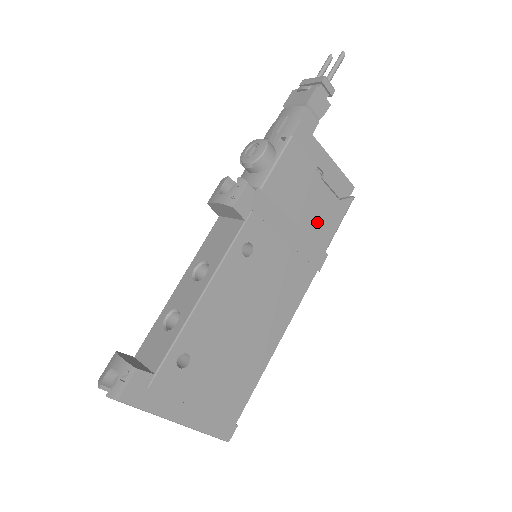
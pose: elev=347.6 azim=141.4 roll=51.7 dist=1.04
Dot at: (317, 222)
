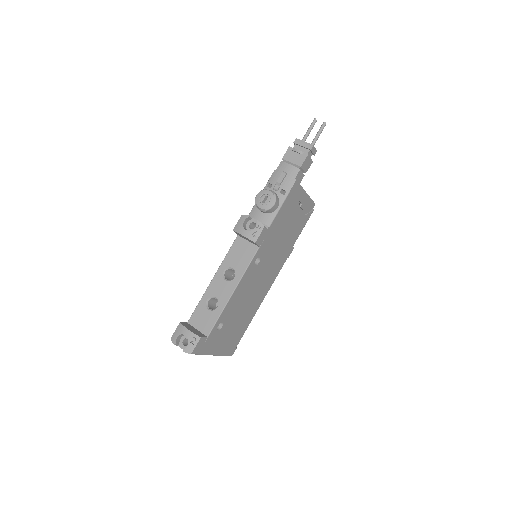
Dot at: (293, 232)
